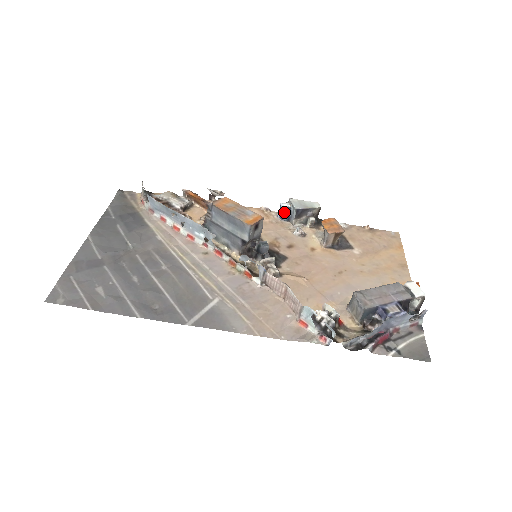
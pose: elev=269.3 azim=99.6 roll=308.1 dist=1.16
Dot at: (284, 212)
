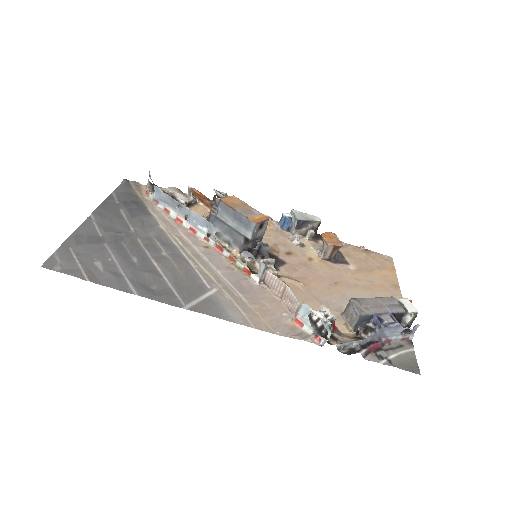
Dot at: (285, 221)
